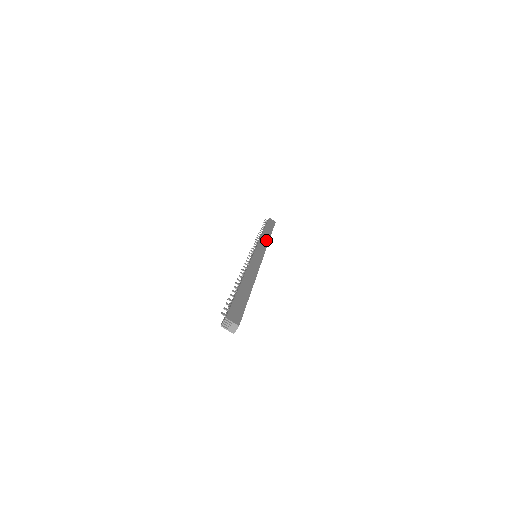
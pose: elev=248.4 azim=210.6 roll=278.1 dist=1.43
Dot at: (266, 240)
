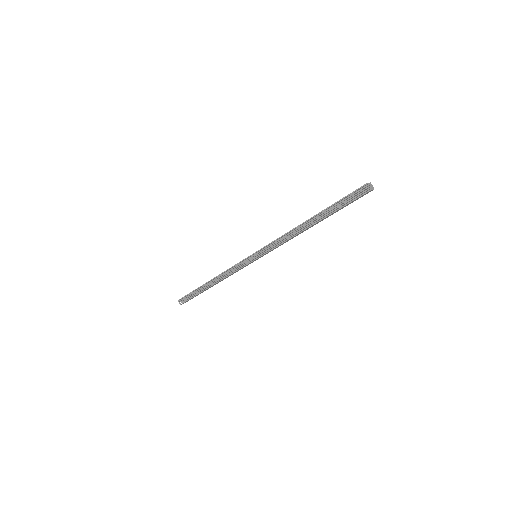
Dot at: (226, 271)
